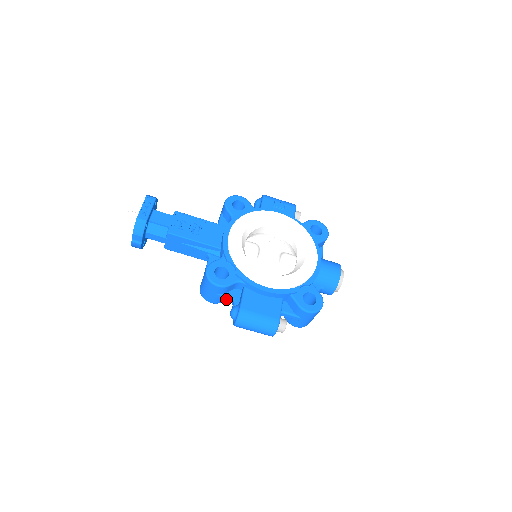
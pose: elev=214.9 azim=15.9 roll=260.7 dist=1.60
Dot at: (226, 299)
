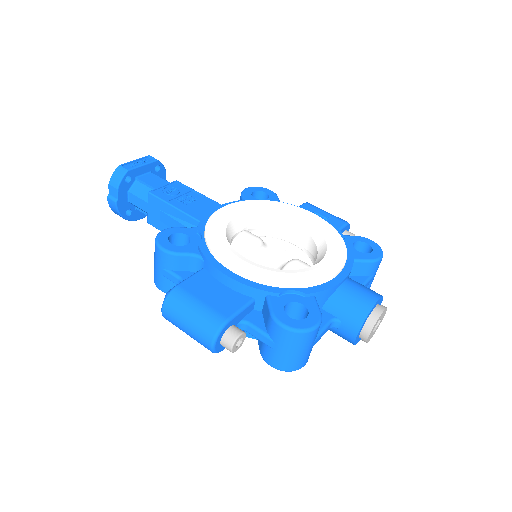
Dot at: (175, 282)
